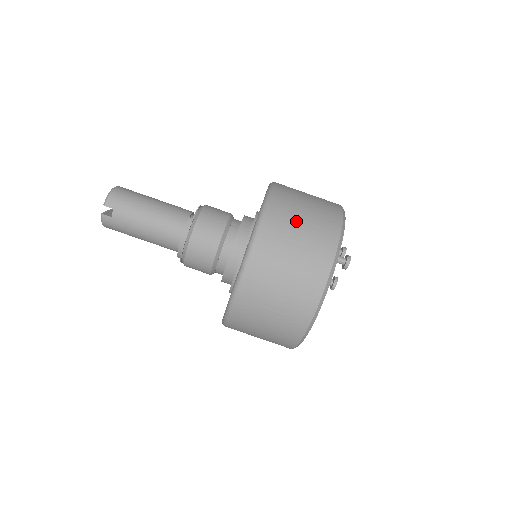
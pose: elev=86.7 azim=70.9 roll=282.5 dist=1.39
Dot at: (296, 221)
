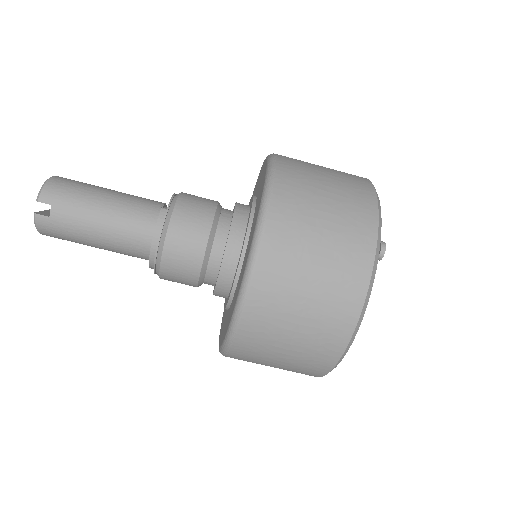
Dot at: (317, 193)
